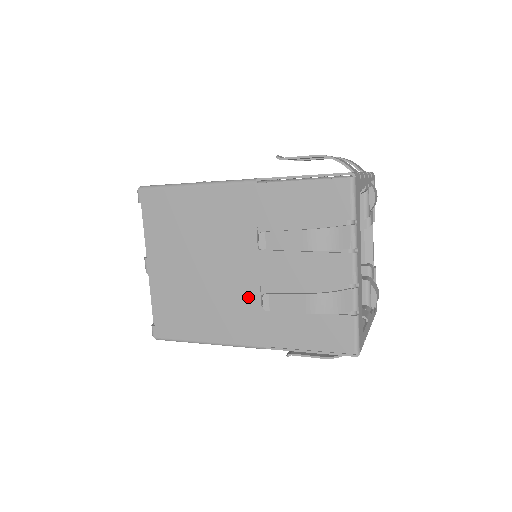
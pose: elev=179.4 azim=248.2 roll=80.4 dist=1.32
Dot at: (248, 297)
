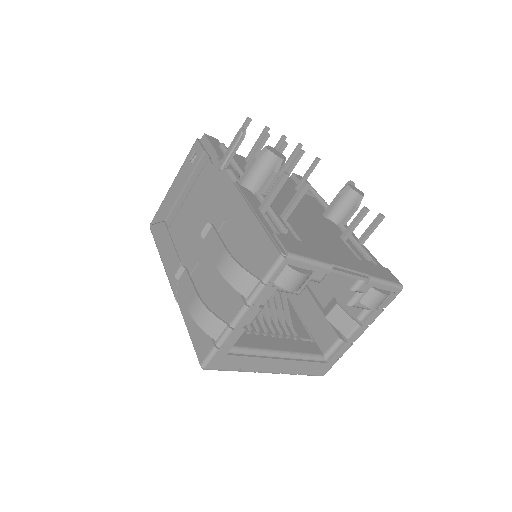
Dot at: occluded
